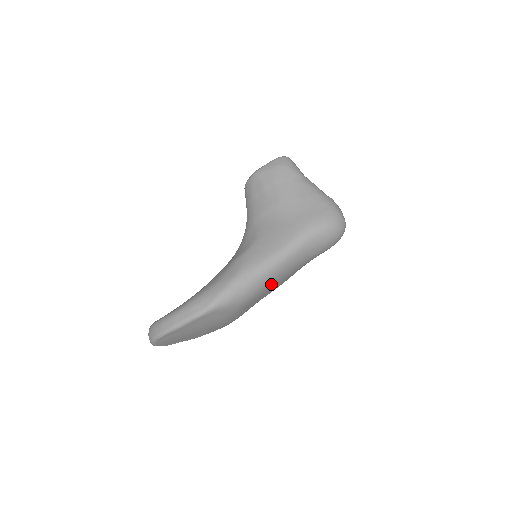
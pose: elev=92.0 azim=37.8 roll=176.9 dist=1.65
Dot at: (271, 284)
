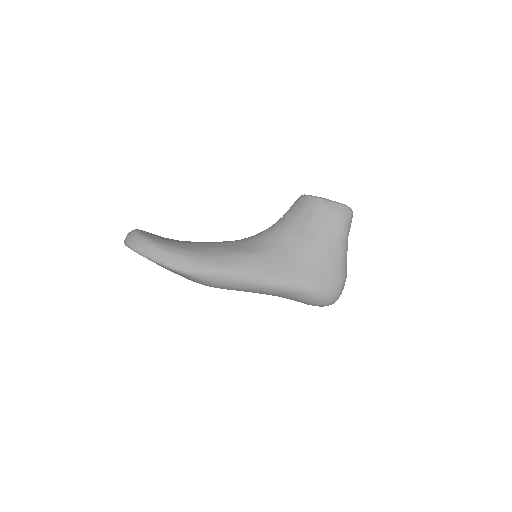
Dot at: (245, 291)
